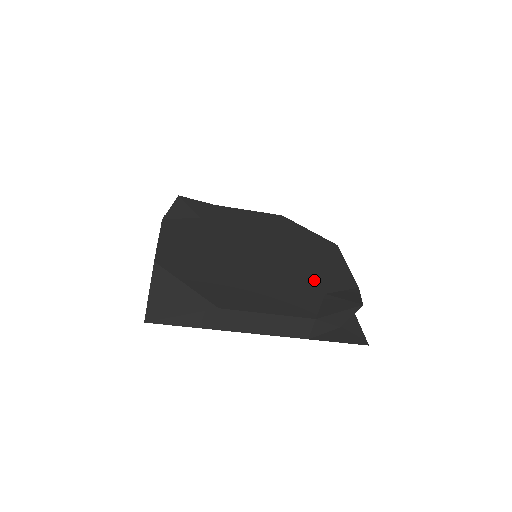
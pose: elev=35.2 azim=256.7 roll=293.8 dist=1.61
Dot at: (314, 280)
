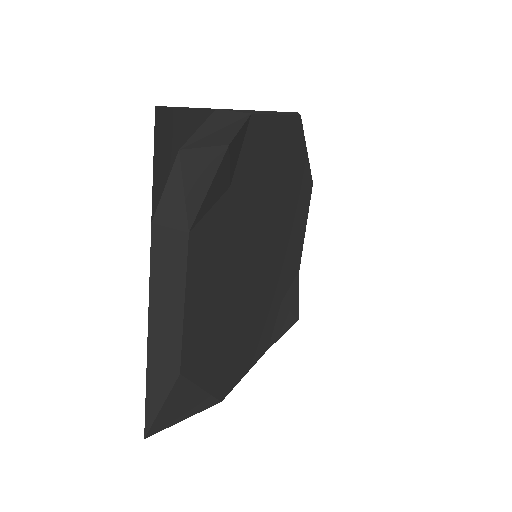
Dot at: (282, 283)
